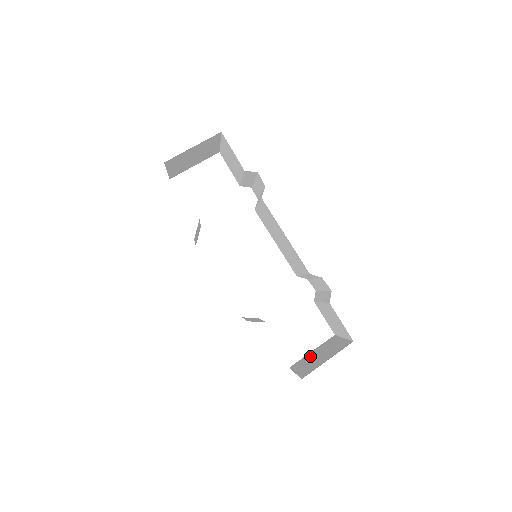
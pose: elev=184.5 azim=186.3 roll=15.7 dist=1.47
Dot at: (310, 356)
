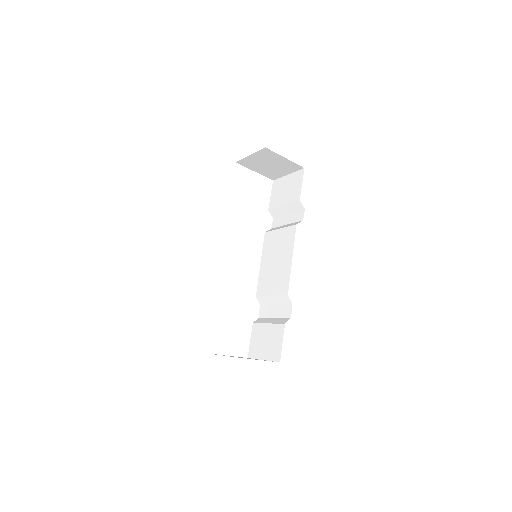
Dot at: occluded
